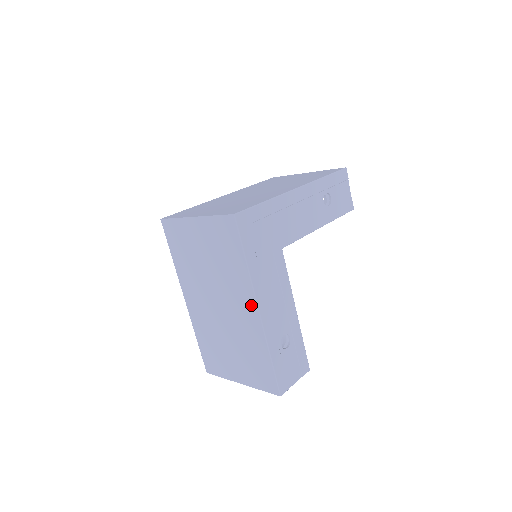
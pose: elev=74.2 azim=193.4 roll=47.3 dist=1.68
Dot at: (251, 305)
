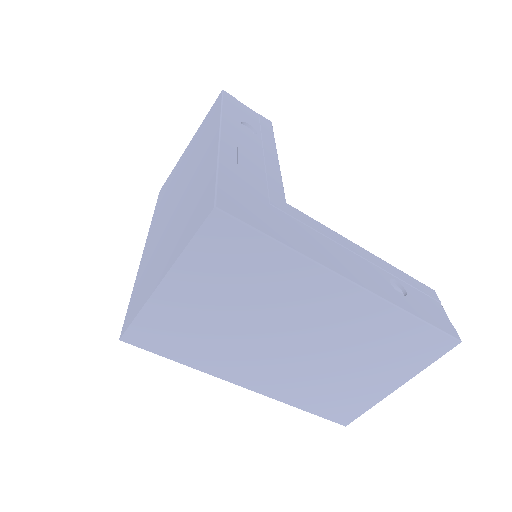
Dot at: (339, 289)
